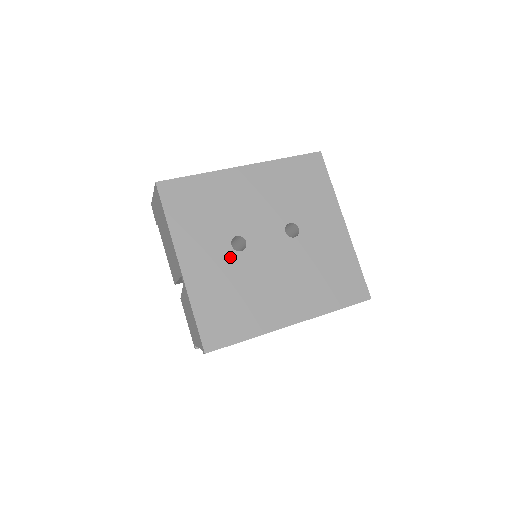
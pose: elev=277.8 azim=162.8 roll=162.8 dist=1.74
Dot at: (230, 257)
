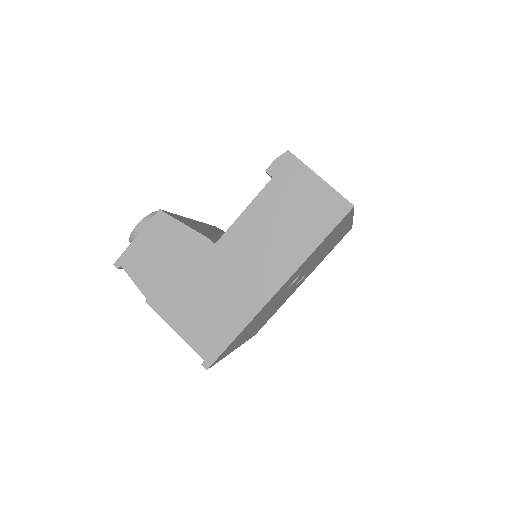
Dot at: occluded
